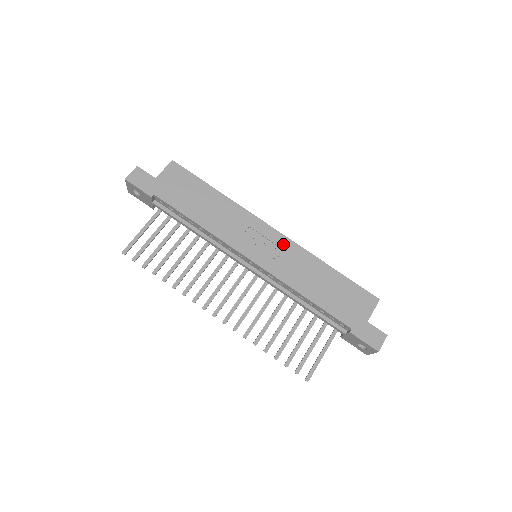
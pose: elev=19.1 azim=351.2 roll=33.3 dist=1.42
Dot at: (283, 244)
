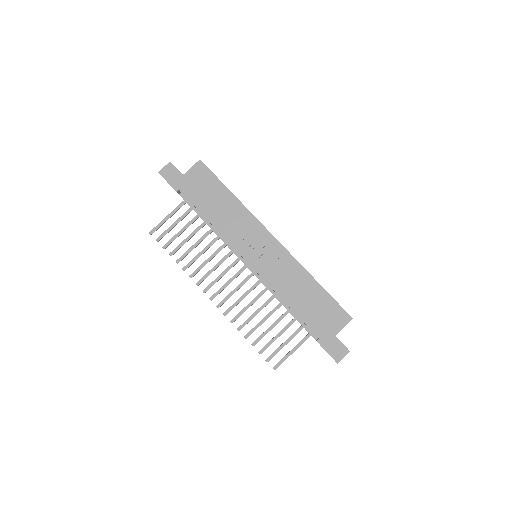
Dot at: (278, 252)
